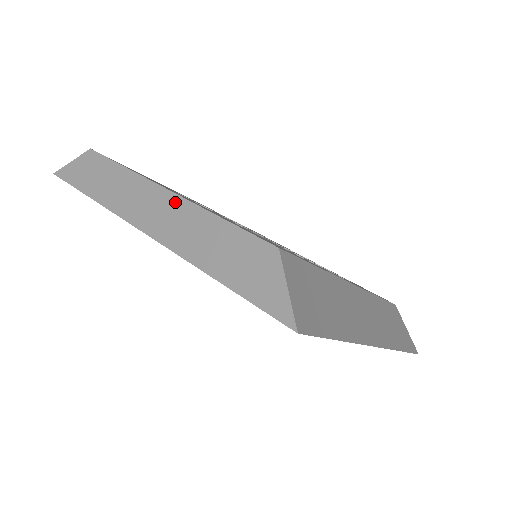
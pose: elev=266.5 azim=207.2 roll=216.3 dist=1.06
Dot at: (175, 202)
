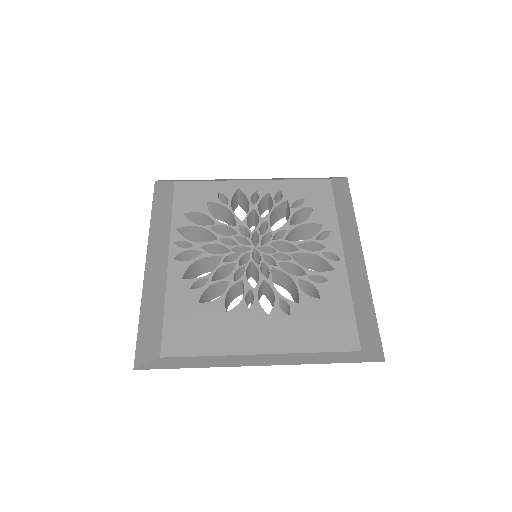
Dot at: (275, 356)
